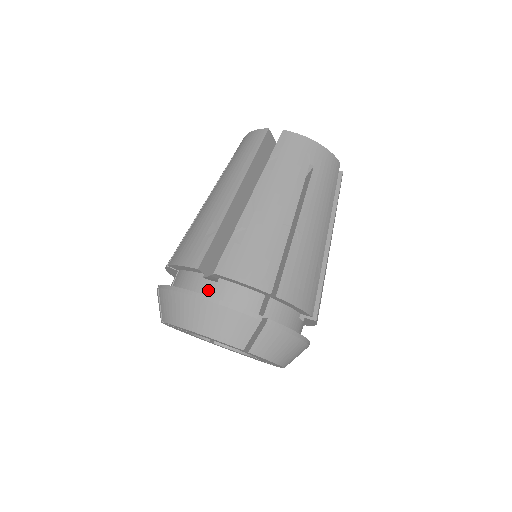
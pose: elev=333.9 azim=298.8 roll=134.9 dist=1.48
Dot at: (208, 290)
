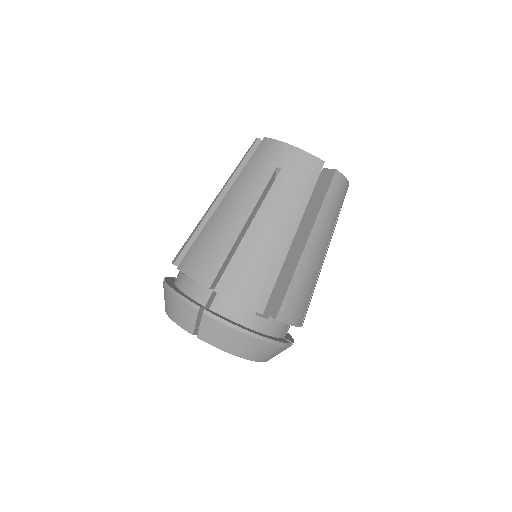
Dot at: (179, 282)
